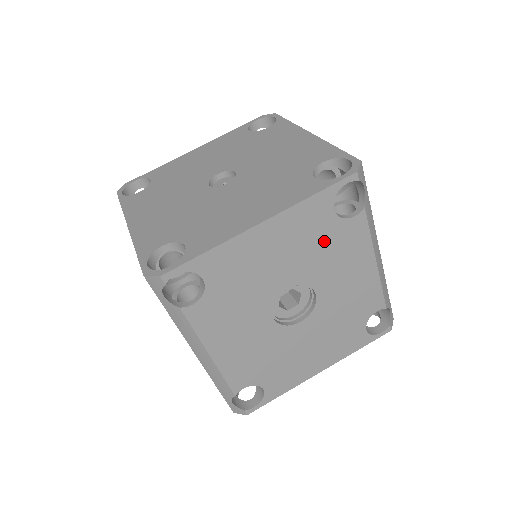
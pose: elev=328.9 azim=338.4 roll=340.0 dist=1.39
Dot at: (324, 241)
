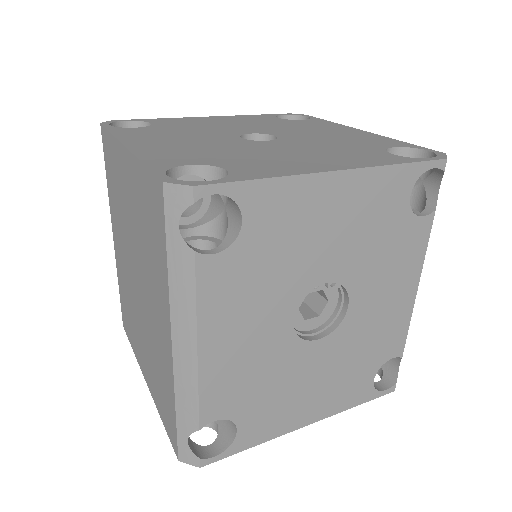
Dot at: (385, 234)
